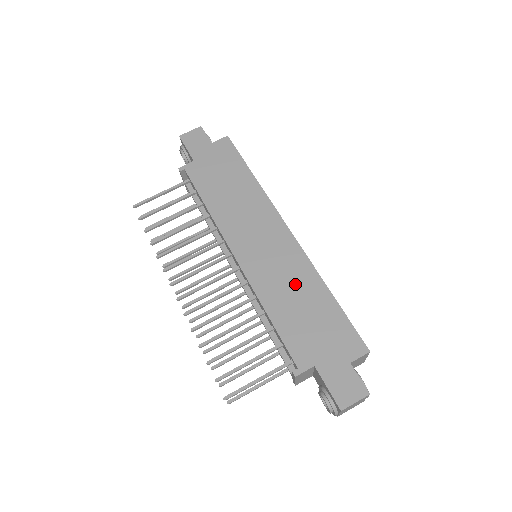
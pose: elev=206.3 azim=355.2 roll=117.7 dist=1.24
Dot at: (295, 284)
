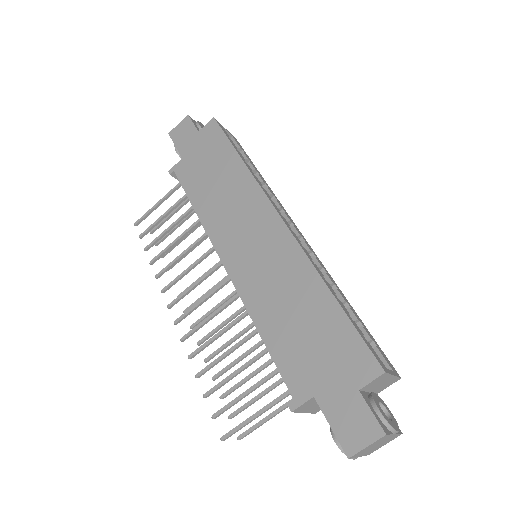
Dot at: (289, 288)
